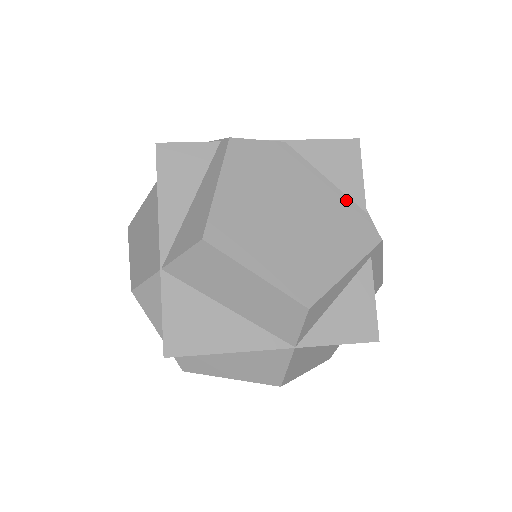
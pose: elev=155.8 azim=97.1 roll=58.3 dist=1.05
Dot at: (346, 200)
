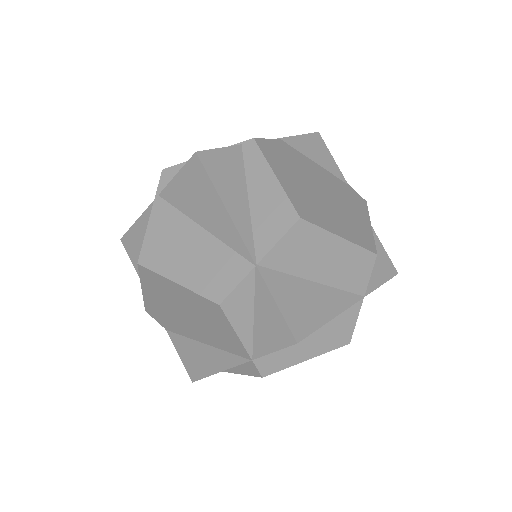
Dot at: (335, 177)
